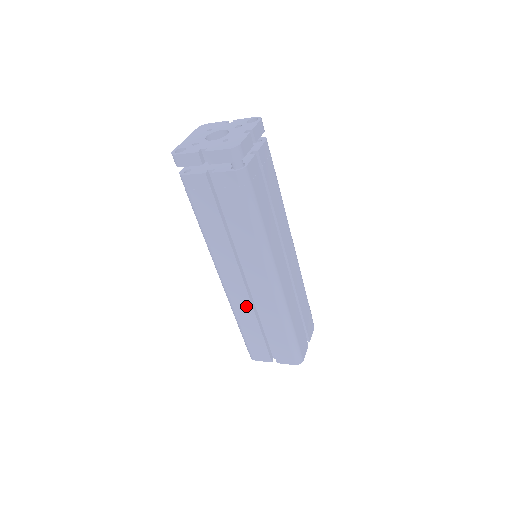
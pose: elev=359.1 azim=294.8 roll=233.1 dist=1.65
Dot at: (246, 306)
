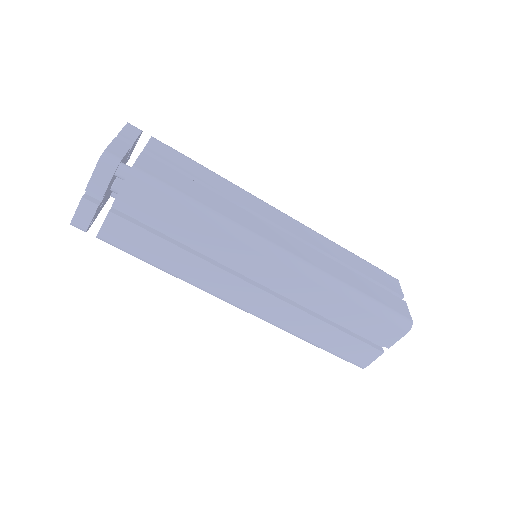
Dot at: (291, 313)
